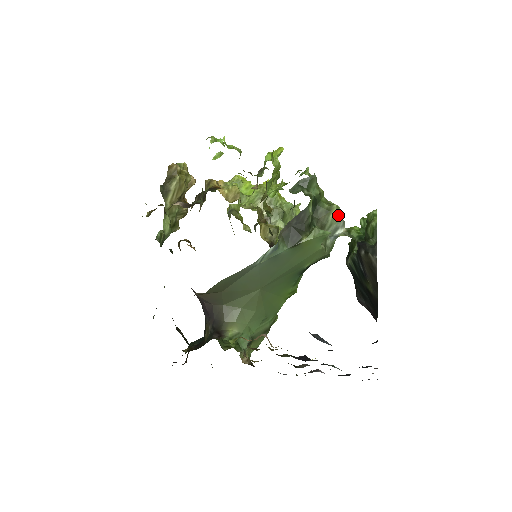
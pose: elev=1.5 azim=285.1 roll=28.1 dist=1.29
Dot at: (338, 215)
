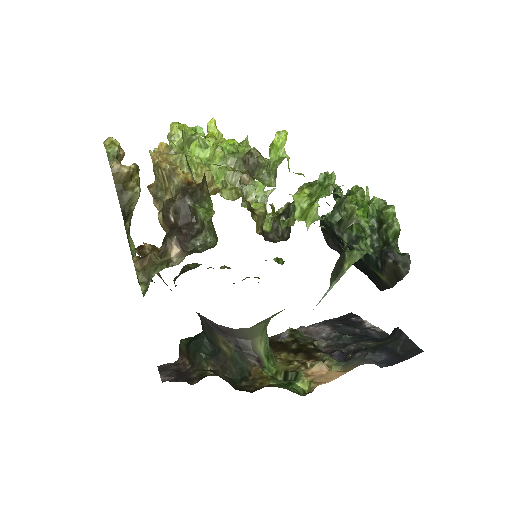
Dot at: occluded
